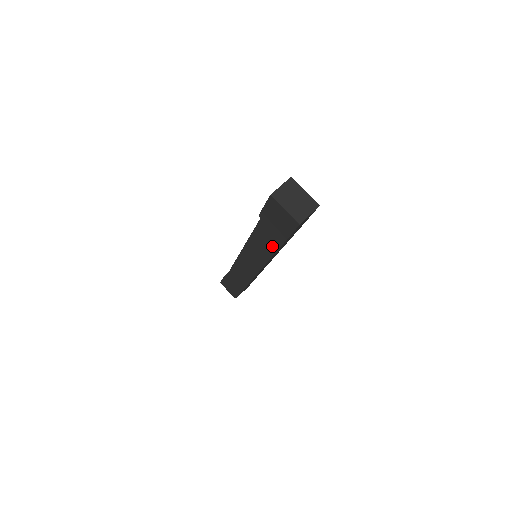
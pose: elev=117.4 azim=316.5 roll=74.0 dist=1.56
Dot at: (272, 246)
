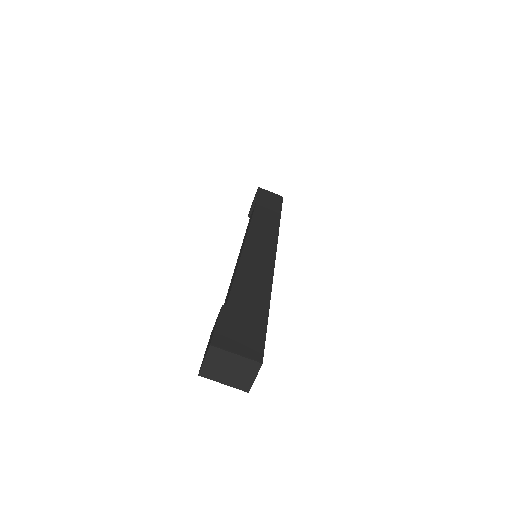
Dot at: occluded
